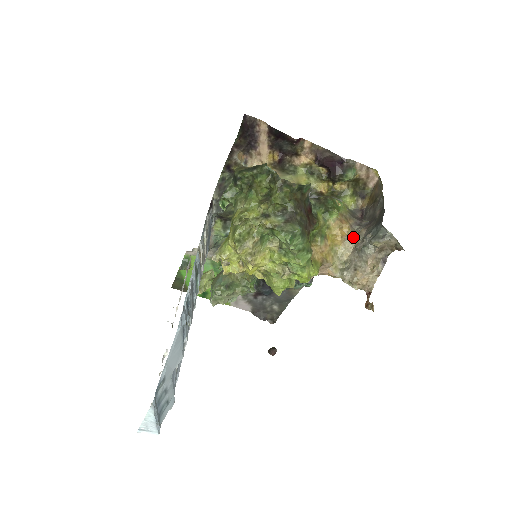
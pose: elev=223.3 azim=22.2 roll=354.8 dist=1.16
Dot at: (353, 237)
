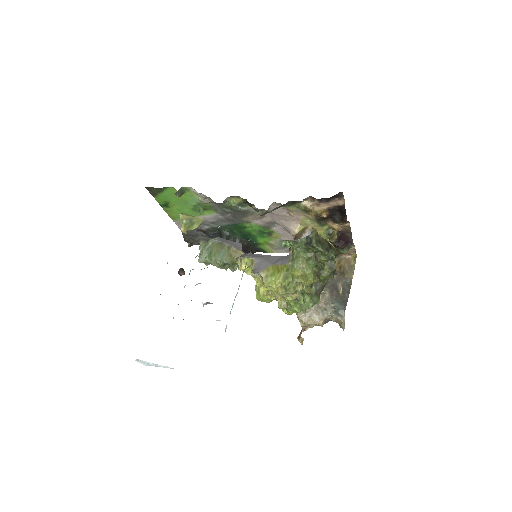
Dot at: (321, 294)
